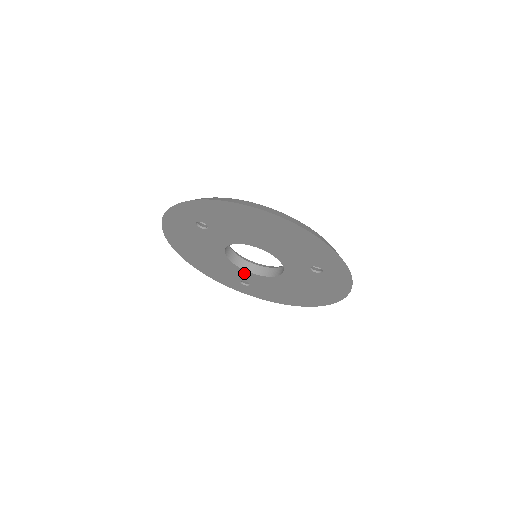
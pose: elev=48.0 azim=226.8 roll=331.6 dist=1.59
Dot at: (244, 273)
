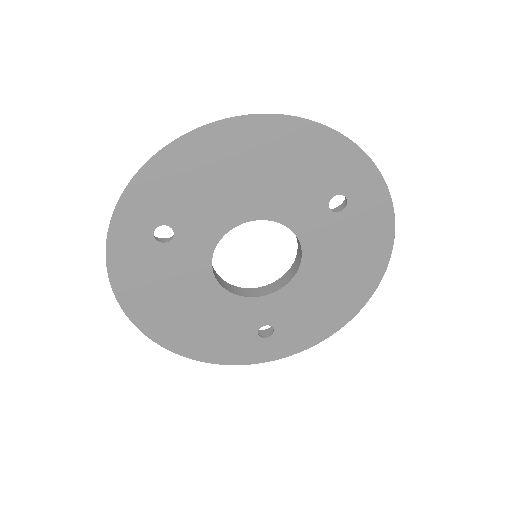
Dot at: (256, 306)
